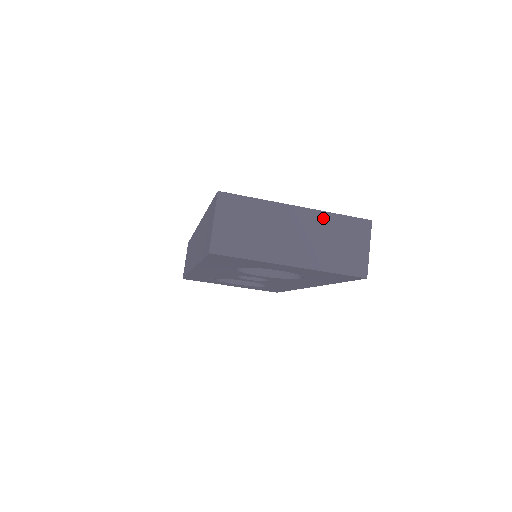
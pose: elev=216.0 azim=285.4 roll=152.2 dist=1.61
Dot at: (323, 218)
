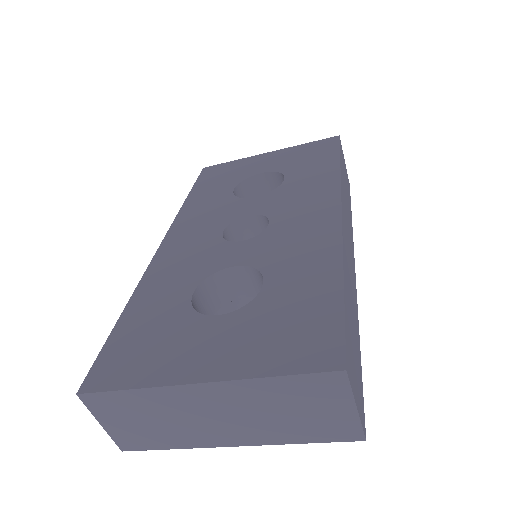
Dot at: (249, 388)
